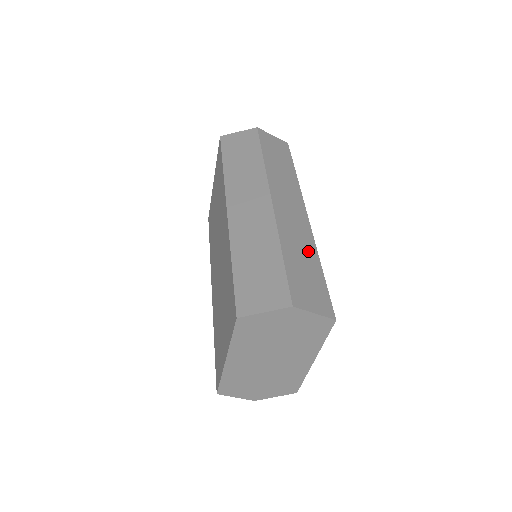
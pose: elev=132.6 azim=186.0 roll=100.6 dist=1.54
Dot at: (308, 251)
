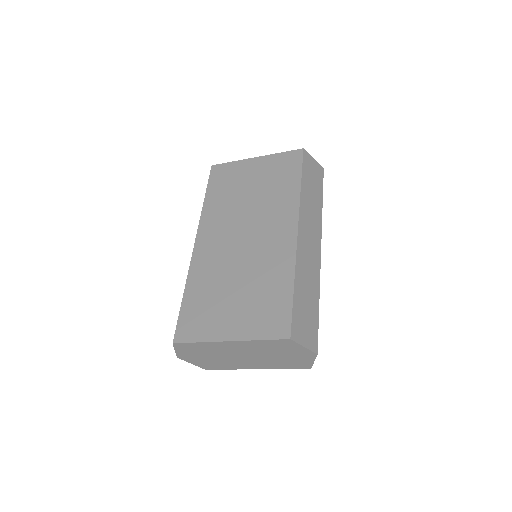
Dot at: occluded
